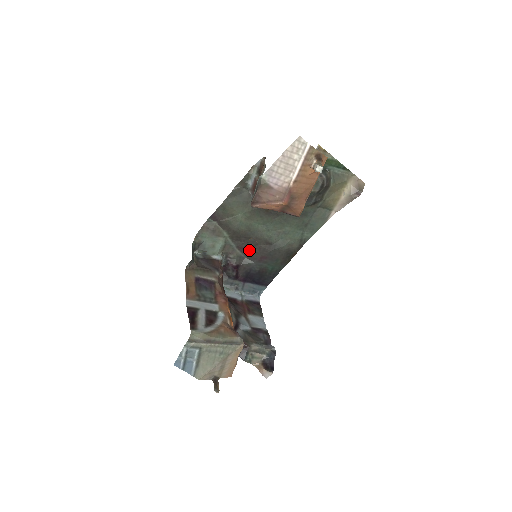
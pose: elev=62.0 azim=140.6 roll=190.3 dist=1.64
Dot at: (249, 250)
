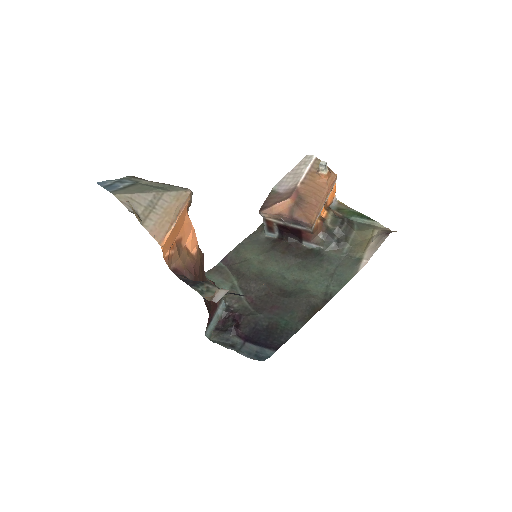
Dot at: (259, 301)
